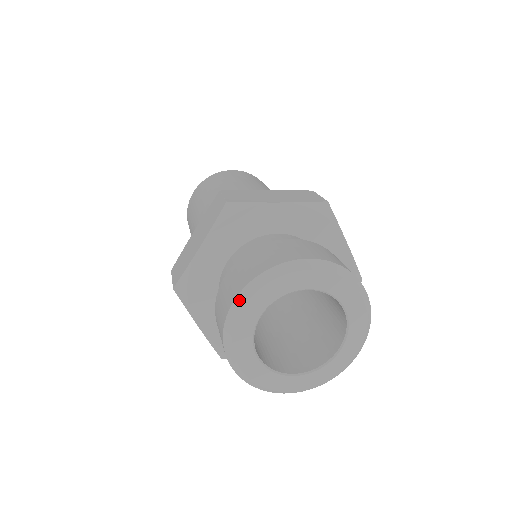
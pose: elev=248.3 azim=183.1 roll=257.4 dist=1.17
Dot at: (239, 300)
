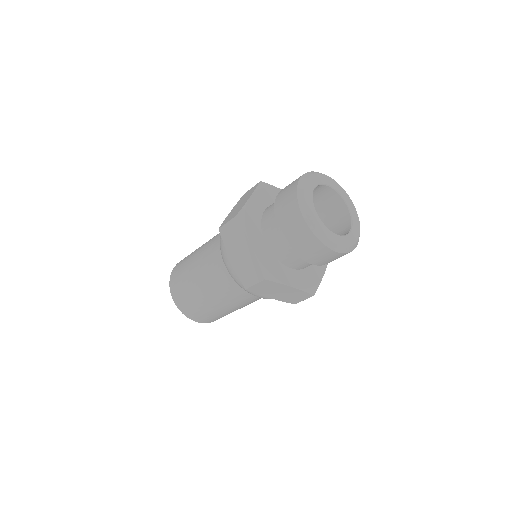
Dot at: (305, 215)
